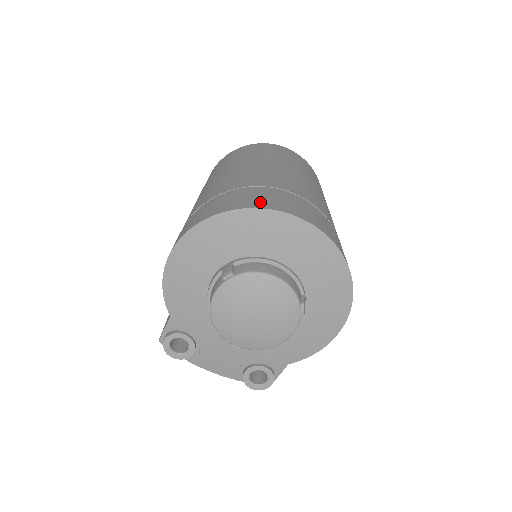
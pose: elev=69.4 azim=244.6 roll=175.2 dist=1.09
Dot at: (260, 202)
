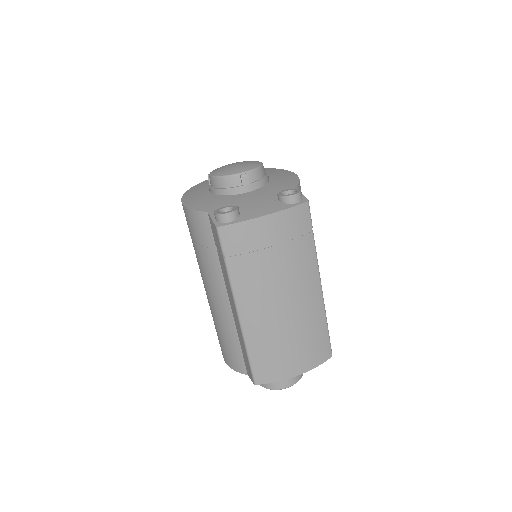
Dot at: occluded
